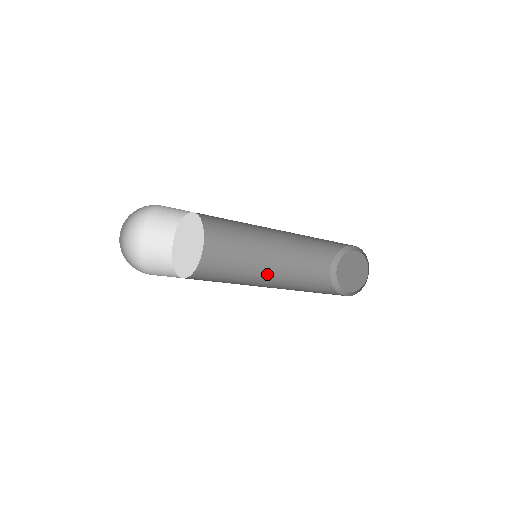
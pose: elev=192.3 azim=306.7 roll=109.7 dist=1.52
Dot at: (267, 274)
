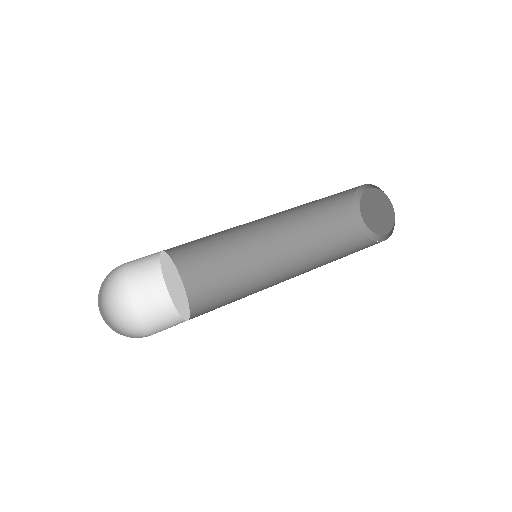
Dot at: (280, 257)
